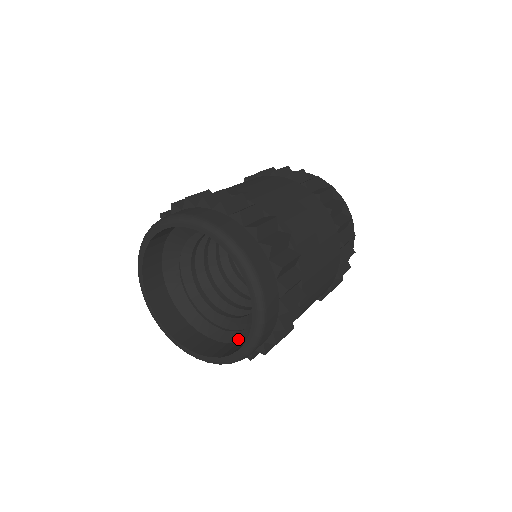
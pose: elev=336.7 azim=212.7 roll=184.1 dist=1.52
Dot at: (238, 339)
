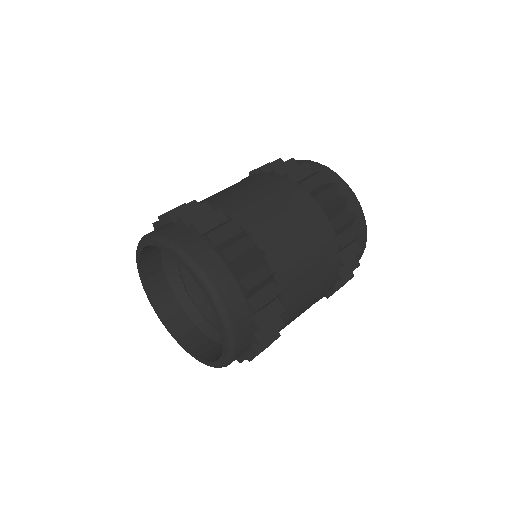
Dot at: (213, 335)
